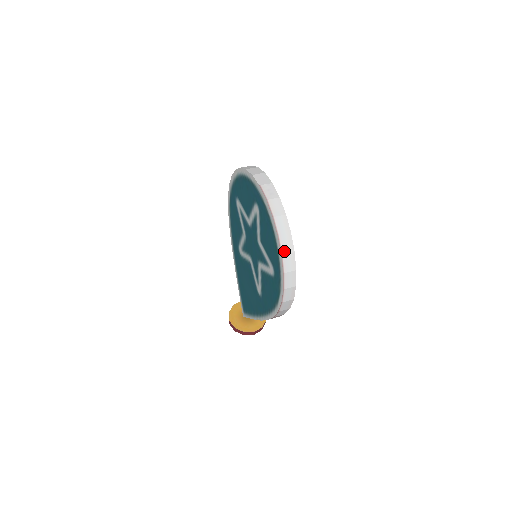
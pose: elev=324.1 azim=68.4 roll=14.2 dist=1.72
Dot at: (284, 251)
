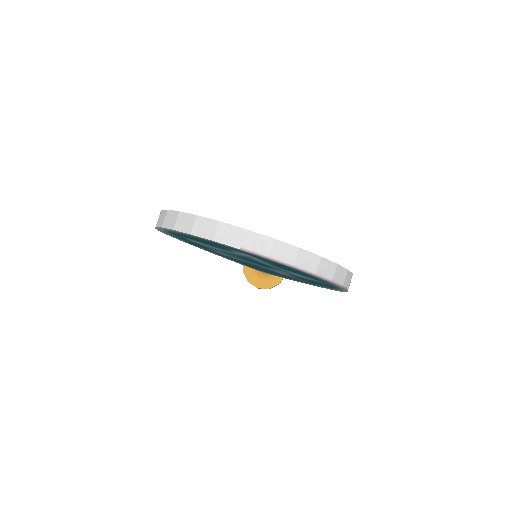
Dot at: (330, 276)
